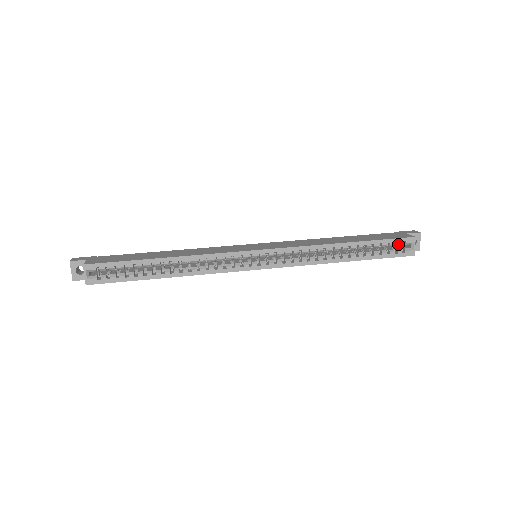
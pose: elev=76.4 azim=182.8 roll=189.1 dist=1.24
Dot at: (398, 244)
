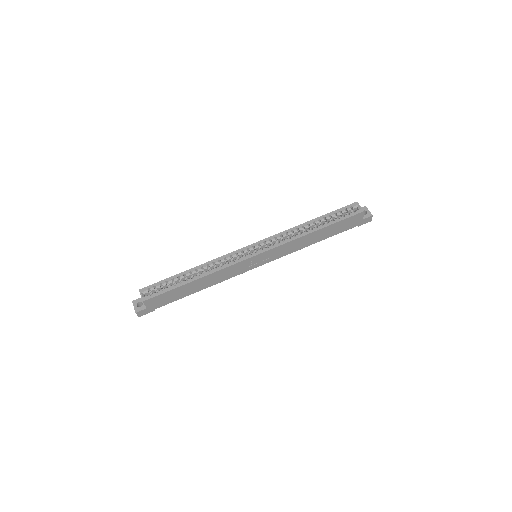
Dot at: (348, 210)
